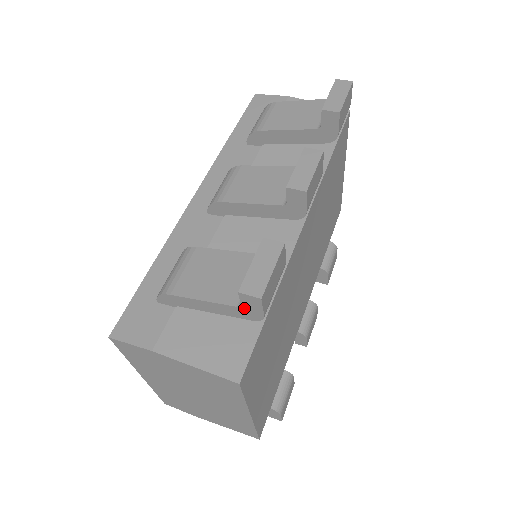
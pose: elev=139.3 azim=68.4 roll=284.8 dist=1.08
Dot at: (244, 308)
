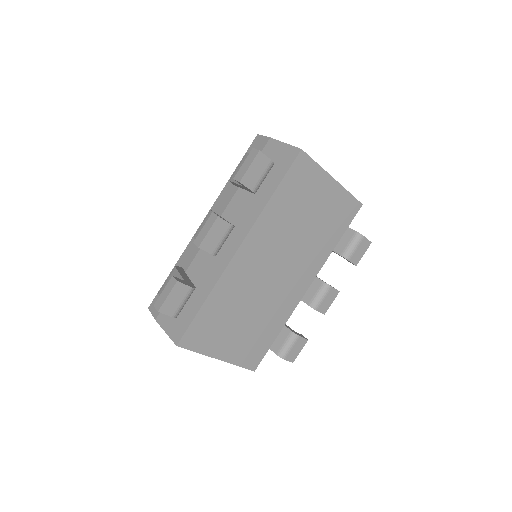
Dot at: occluded
